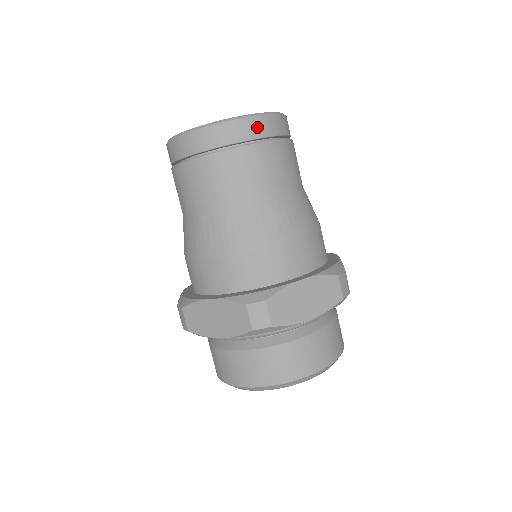
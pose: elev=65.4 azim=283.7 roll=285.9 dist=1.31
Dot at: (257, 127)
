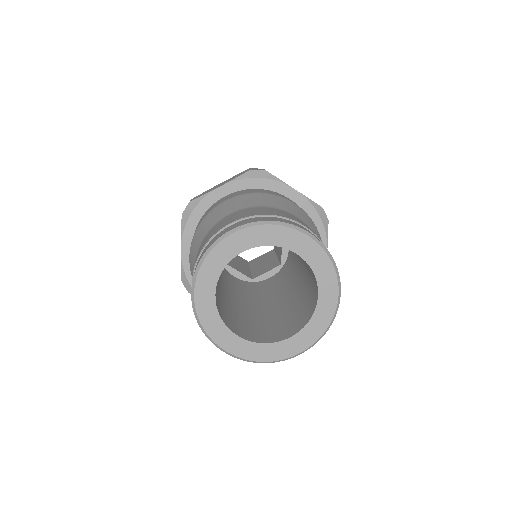
Dot at: occluded
